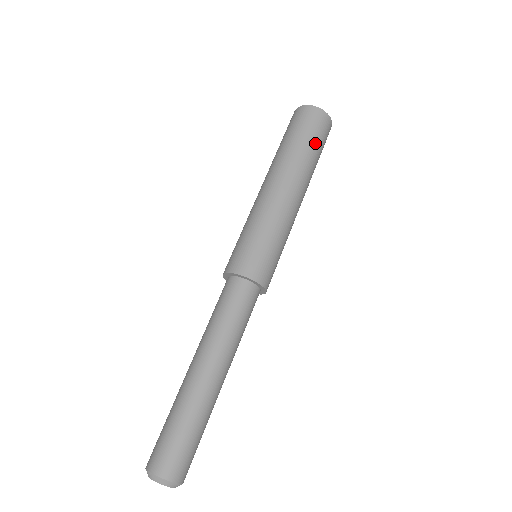
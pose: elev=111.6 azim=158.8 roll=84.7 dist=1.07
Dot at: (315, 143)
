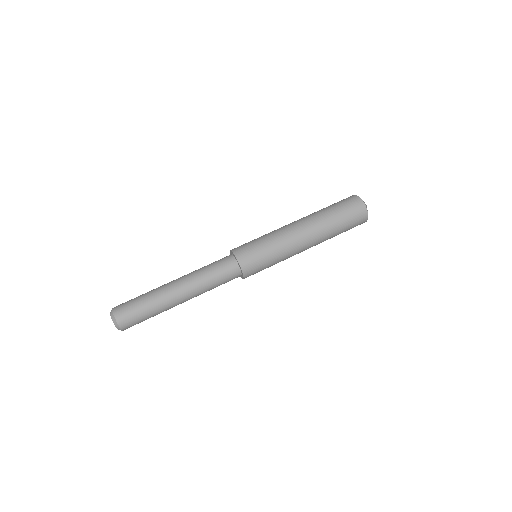
Dot at: (339, 212)
